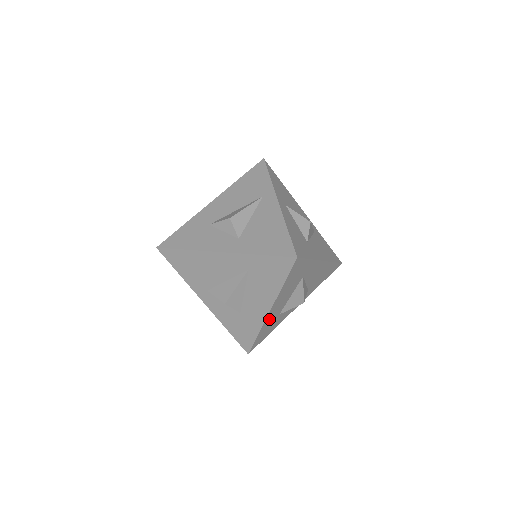
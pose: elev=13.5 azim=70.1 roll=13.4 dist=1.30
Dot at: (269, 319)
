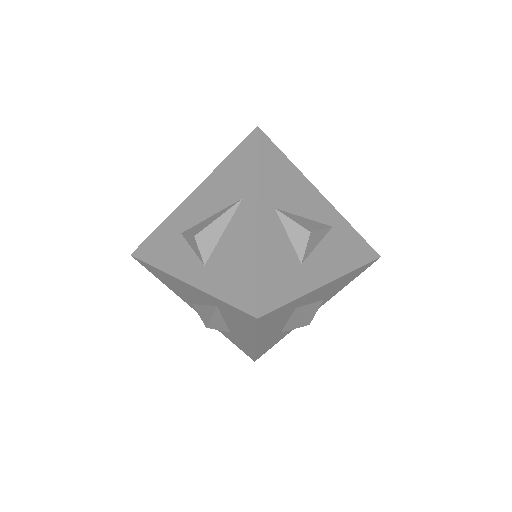
Dot at: (263, 343)
